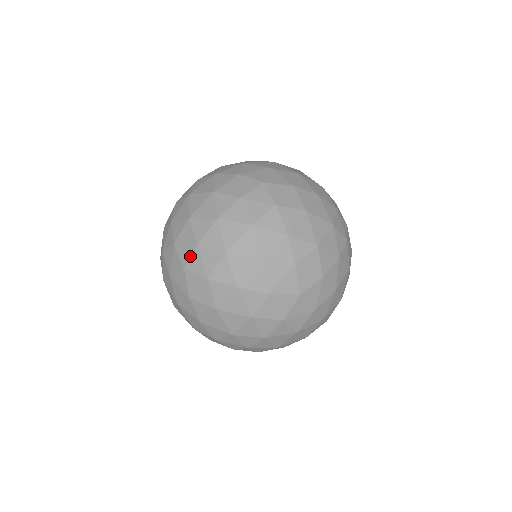
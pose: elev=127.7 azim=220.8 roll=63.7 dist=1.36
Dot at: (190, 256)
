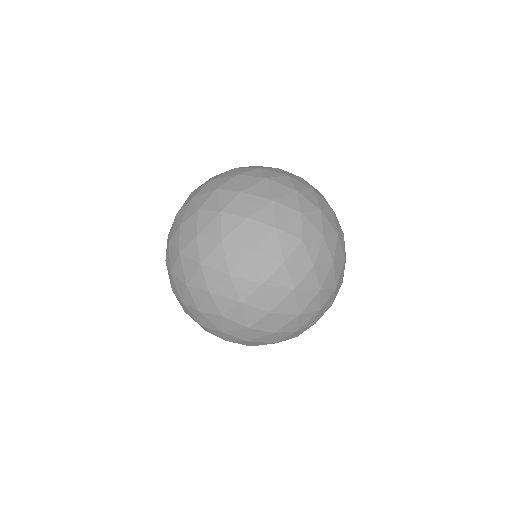
Dot at: (231, 309)
